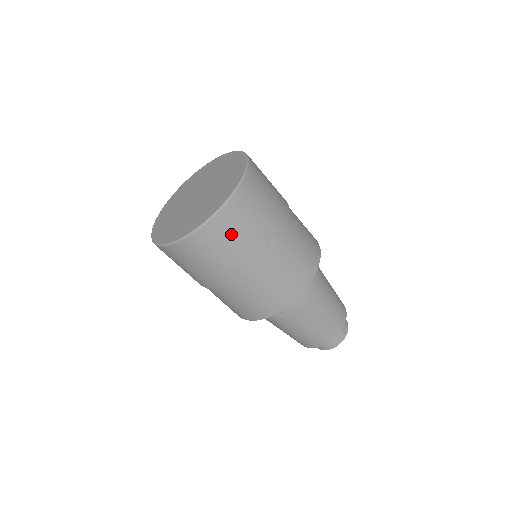
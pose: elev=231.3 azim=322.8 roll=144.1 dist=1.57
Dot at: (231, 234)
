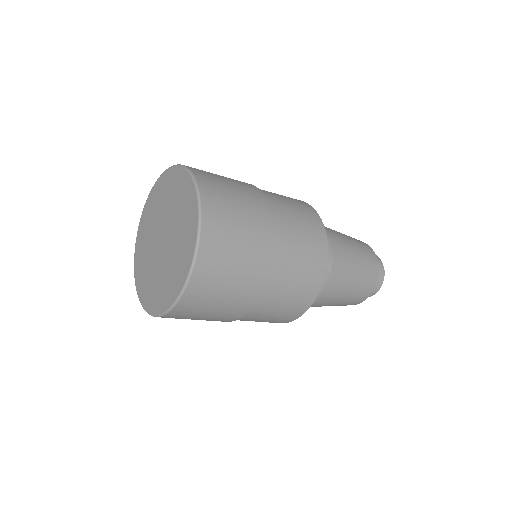
Dot at: occluded
